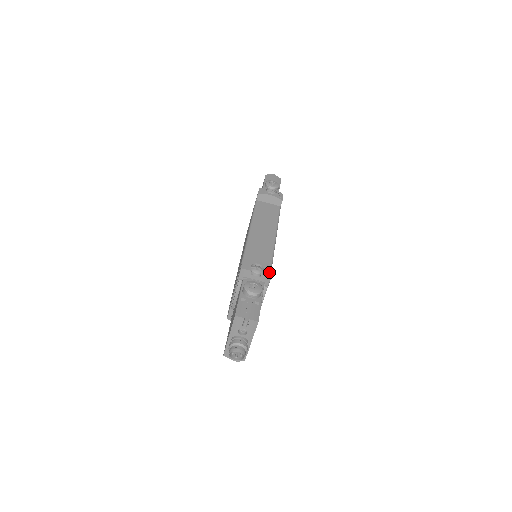
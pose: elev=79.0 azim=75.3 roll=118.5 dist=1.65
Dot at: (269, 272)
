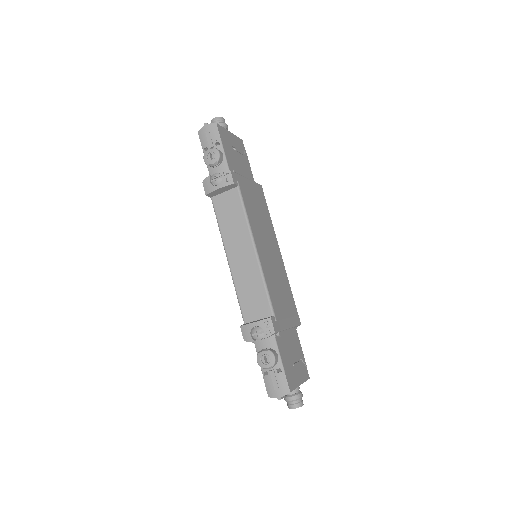
Dot at: (270, 330)
